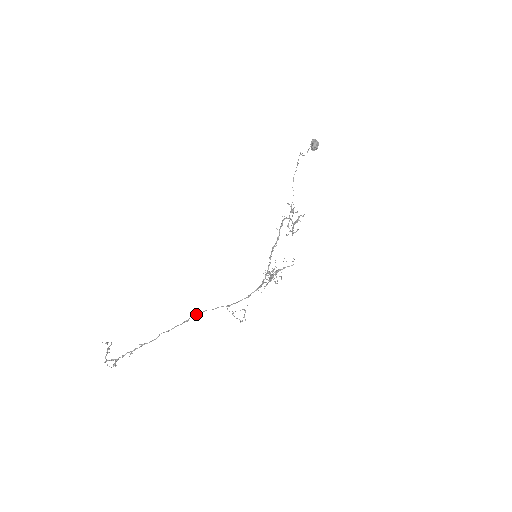
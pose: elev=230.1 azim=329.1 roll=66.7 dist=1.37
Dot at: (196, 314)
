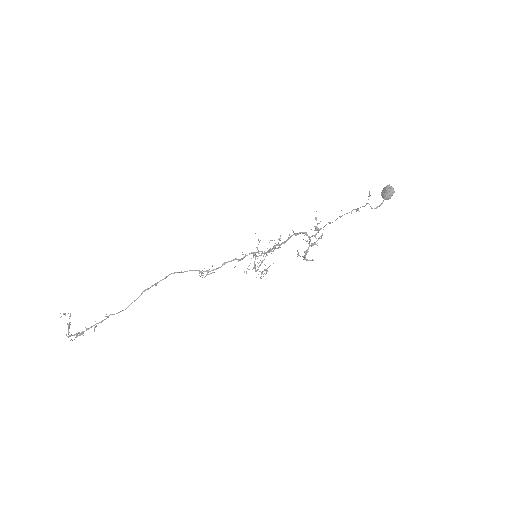
Dot at: (166, 277)
